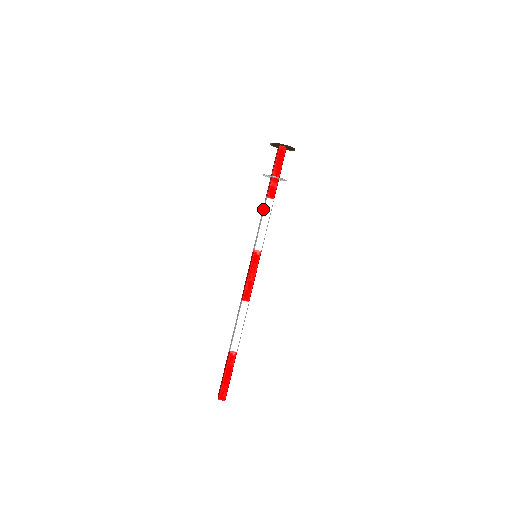
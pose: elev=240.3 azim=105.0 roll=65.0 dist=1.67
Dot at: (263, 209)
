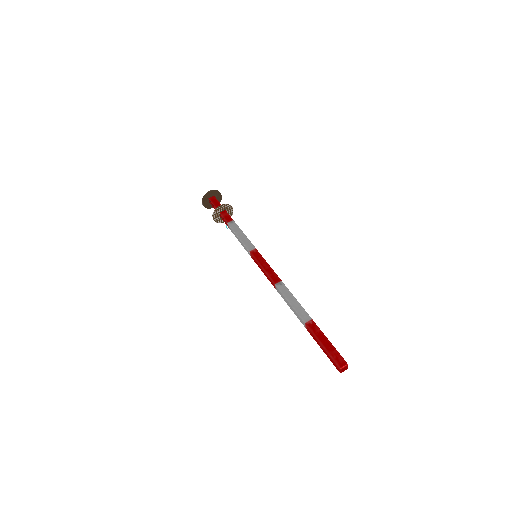
Dot at: (232, 230)
